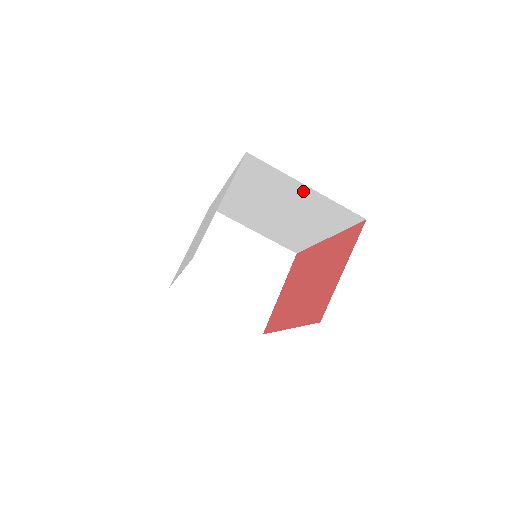
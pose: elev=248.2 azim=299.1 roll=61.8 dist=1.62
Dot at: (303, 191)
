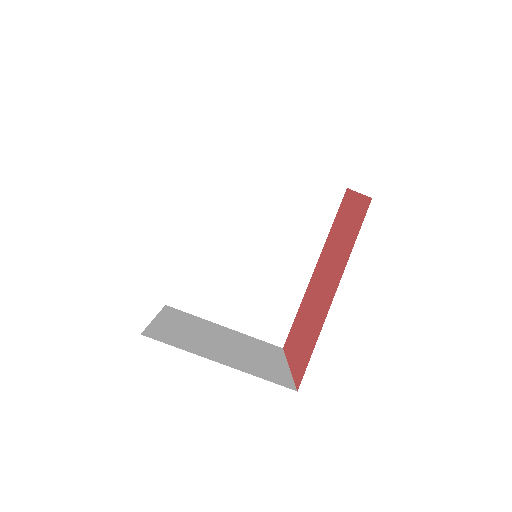
Dot at: (283, 177)
